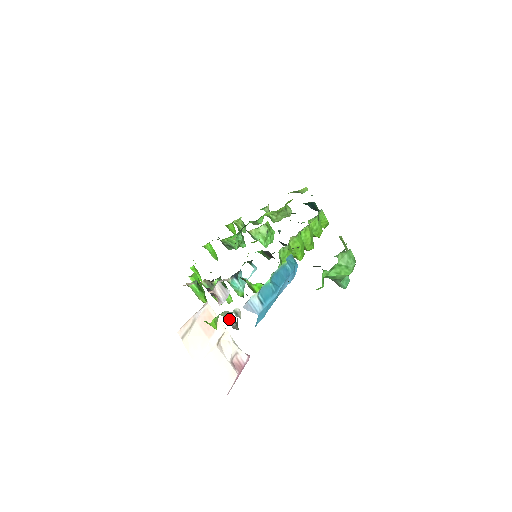
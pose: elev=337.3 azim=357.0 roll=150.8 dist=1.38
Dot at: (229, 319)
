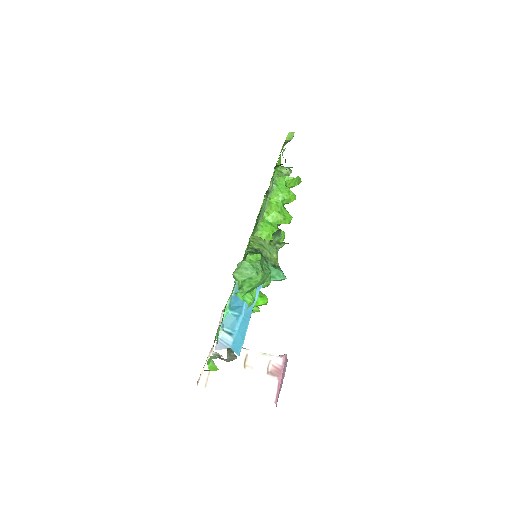
Dot at: (220, 358)
